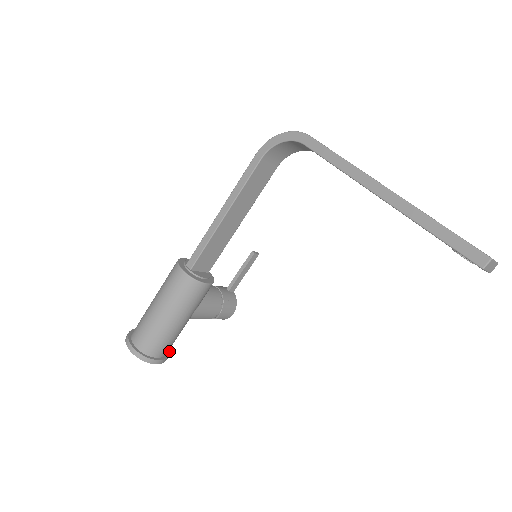
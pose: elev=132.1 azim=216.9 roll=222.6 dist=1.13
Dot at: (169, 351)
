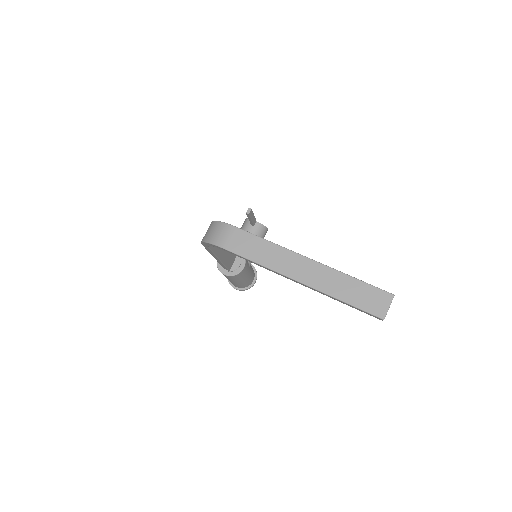
Dot at: (254, 268)
